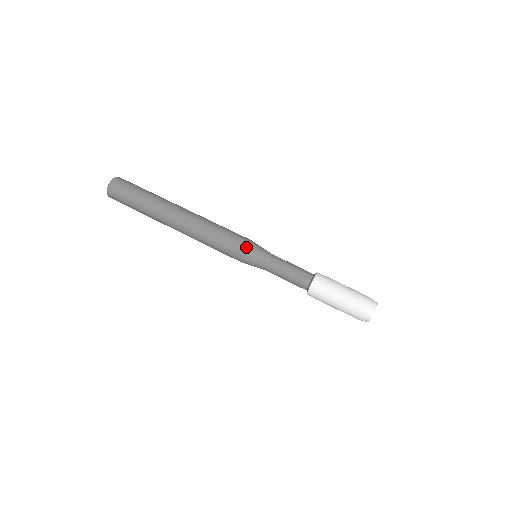
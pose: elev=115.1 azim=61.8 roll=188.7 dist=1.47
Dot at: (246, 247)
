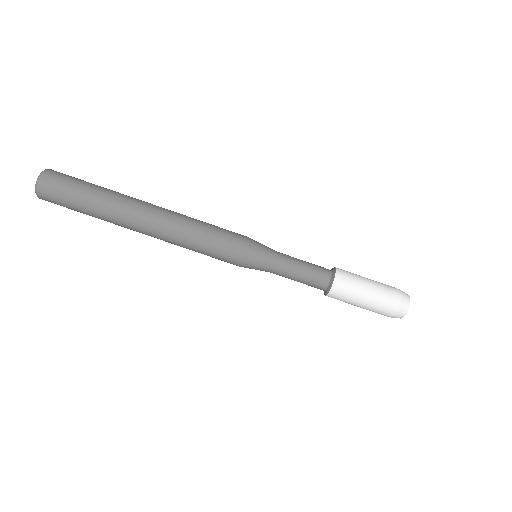
Dot at: (242, 255)
